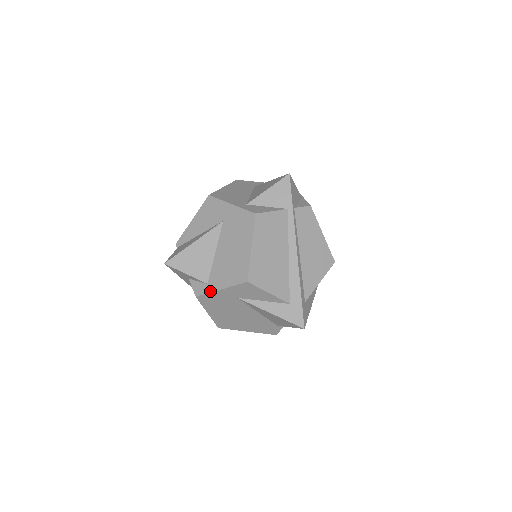
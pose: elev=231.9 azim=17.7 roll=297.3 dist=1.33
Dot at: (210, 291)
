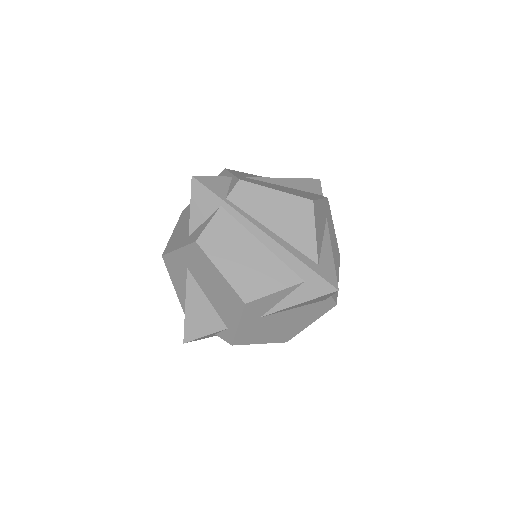
Dot at: (234, 333)
